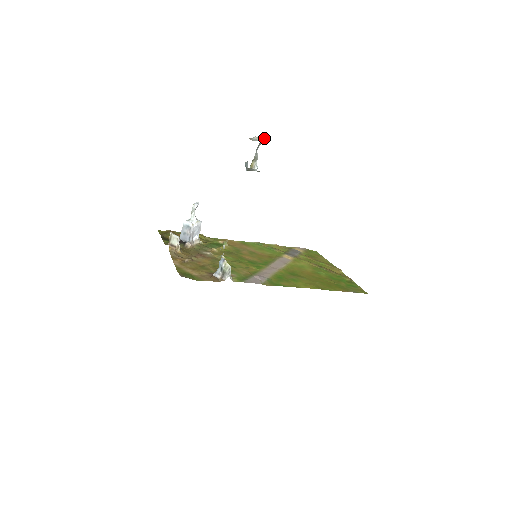
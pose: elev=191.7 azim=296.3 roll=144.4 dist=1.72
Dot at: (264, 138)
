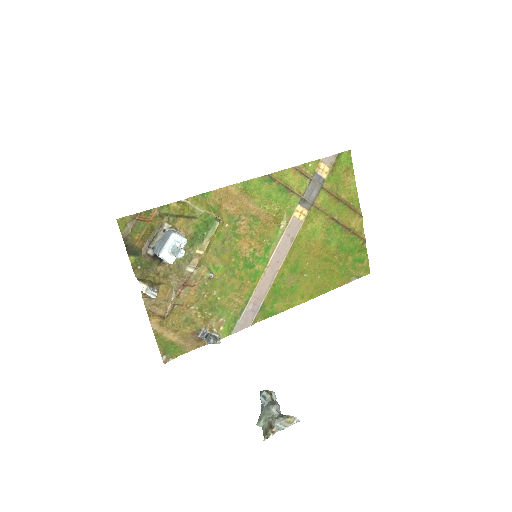
Dot at: occluded
